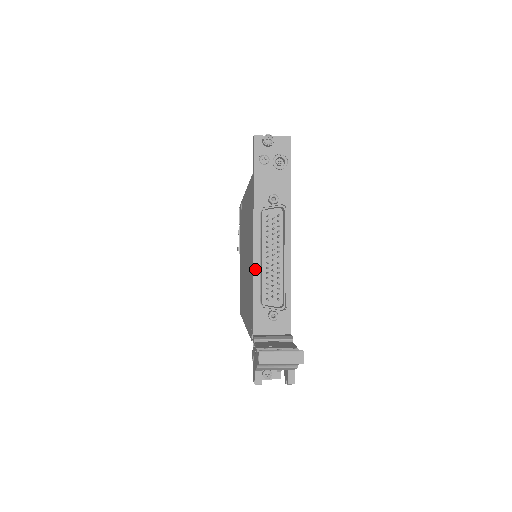
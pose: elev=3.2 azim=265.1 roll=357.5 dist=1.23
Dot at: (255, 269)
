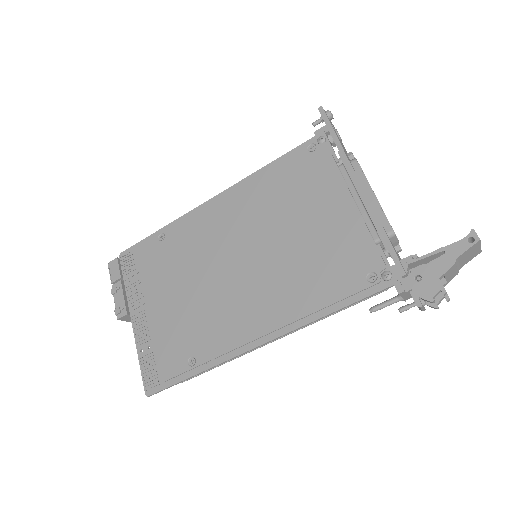
Dot at: (371, 203)
